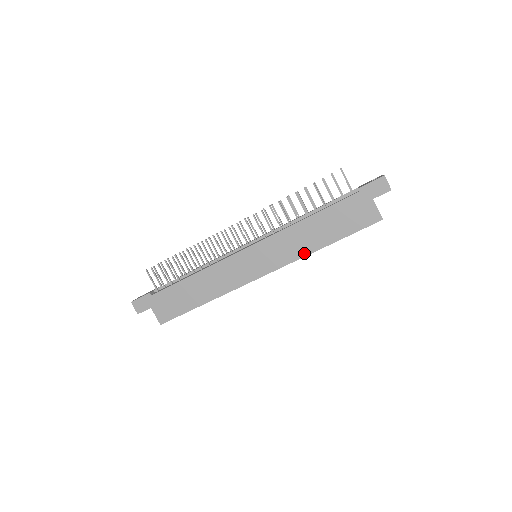
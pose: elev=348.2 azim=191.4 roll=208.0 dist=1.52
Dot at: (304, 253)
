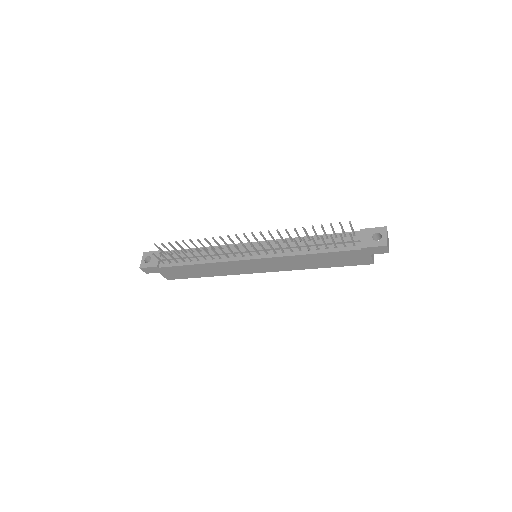
Dot at: (300, 268)
